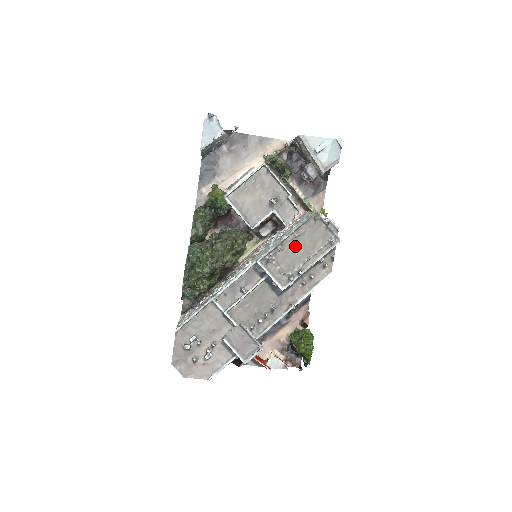
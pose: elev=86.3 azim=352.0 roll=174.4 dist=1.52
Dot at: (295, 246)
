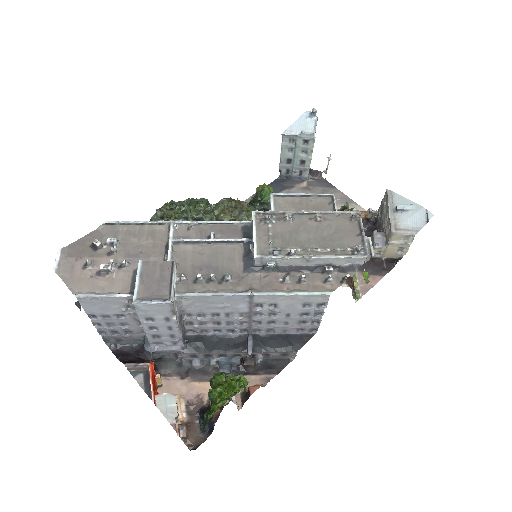
Dot at: (308, 228)
